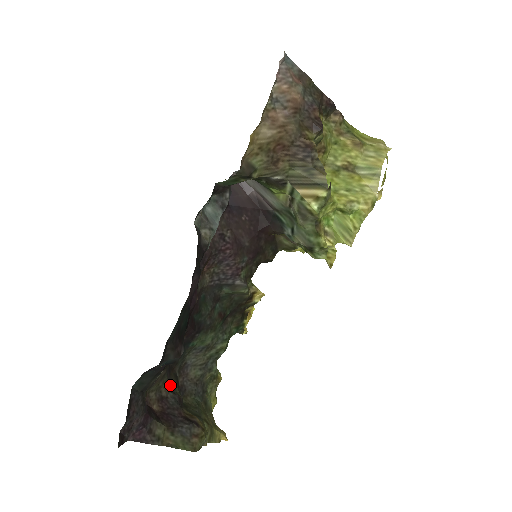
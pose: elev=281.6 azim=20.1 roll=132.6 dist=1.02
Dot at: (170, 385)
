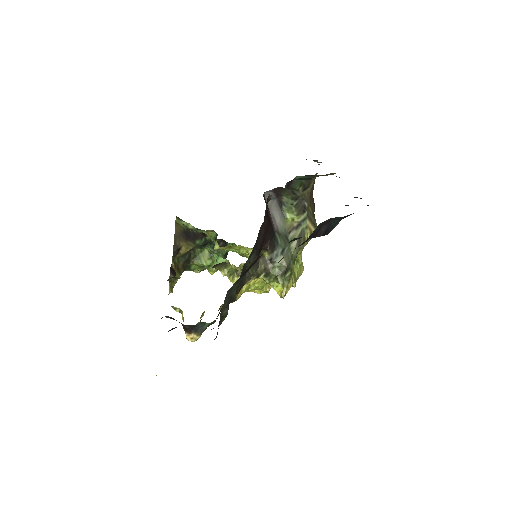
Dot at: occluded
